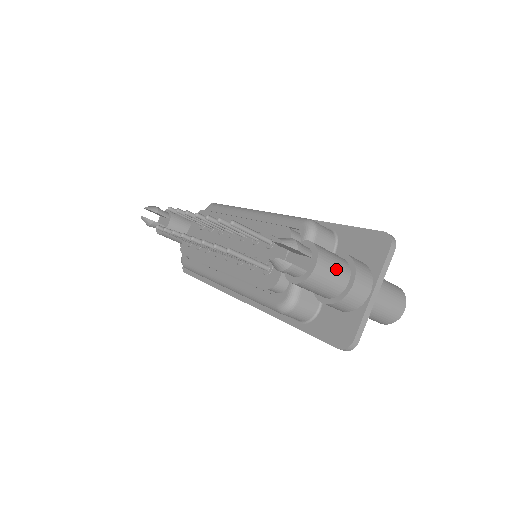
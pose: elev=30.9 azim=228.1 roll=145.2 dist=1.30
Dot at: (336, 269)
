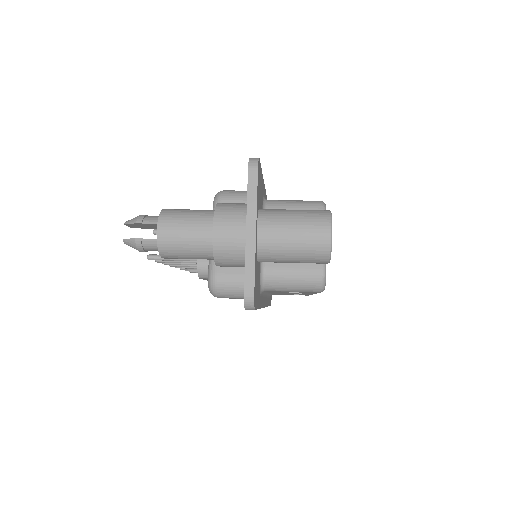
Dot at: (189, 223)
